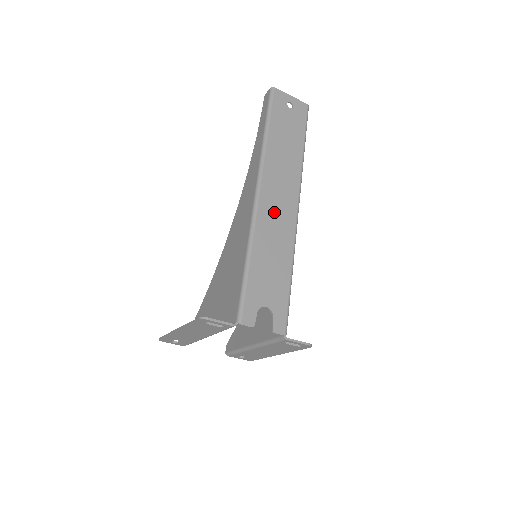
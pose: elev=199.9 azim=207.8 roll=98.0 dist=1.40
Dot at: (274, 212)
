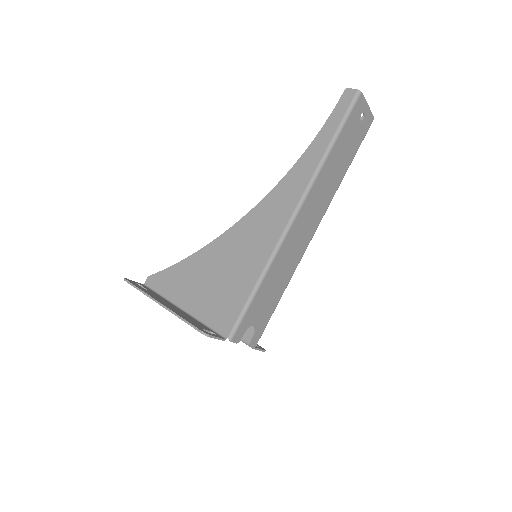
Dot at: (297, 237)
